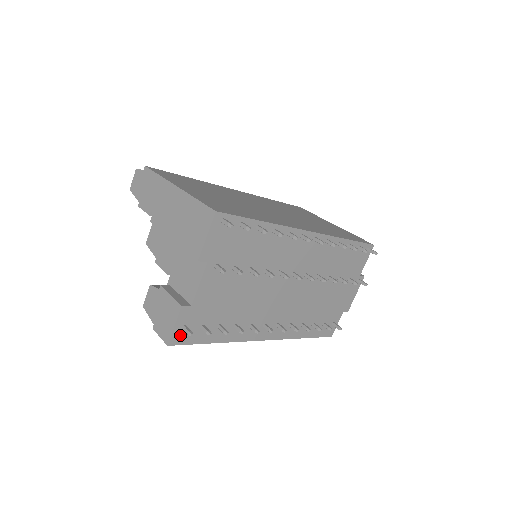
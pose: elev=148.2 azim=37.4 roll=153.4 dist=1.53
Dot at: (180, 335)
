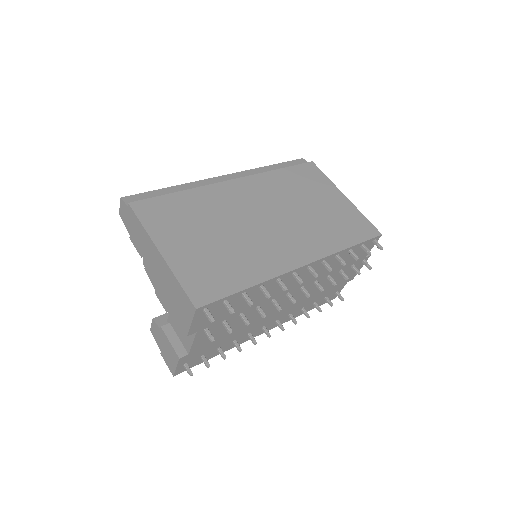
Dot at: (183, 368)
